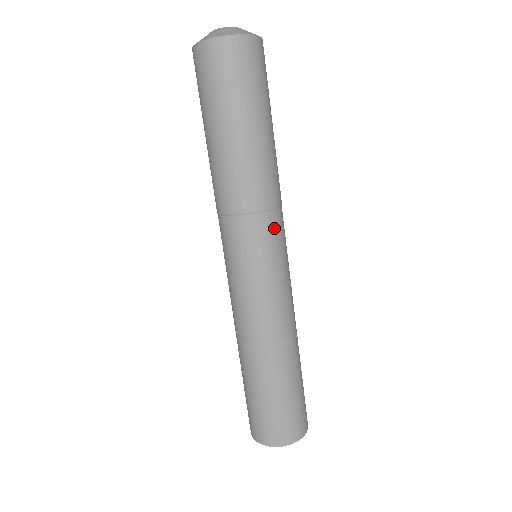
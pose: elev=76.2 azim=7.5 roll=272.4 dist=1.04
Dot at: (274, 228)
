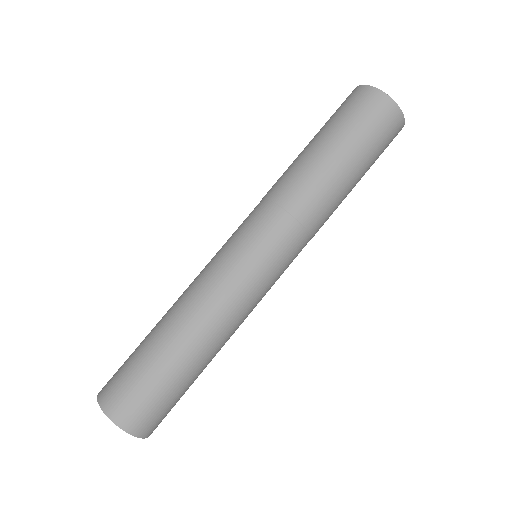
Dot at: (299, 251)
